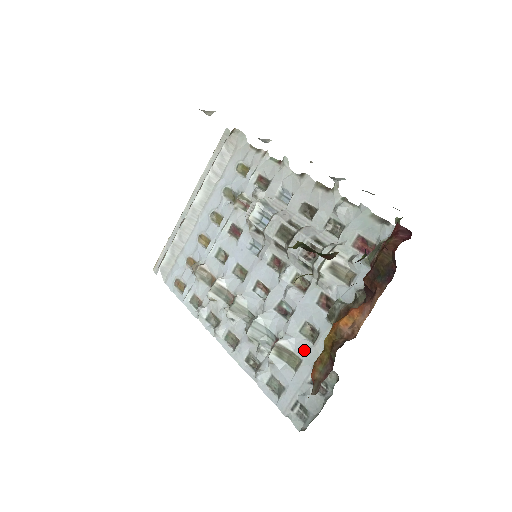
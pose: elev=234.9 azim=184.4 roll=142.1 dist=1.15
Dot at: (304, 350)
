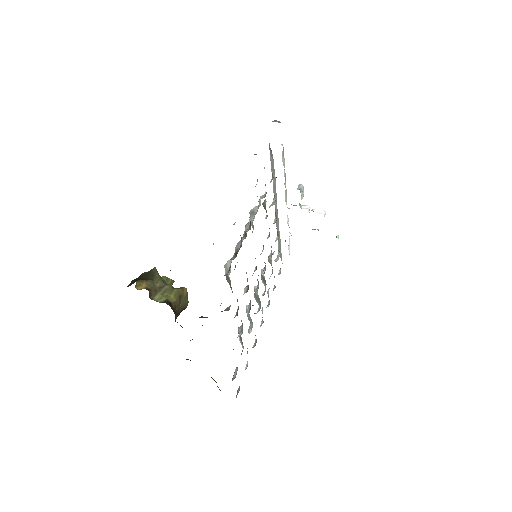
Dot at: occluded
